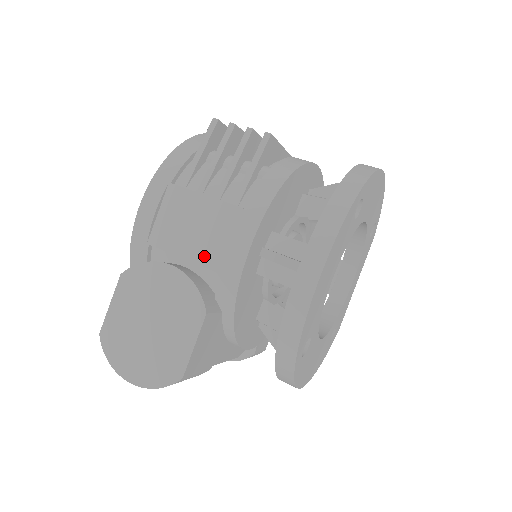
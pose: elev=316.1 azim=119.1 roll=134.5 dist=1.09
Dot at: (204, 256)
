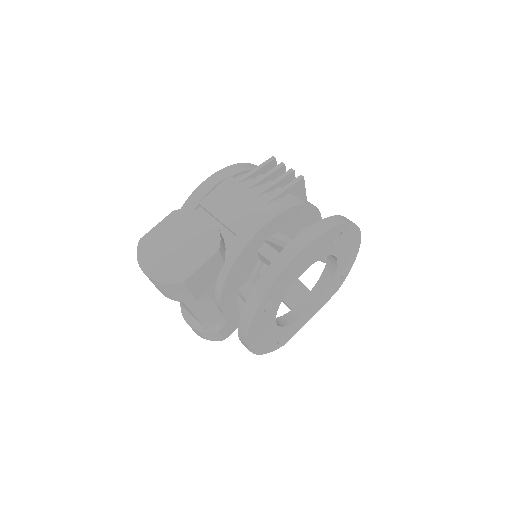
Dot at: (232, 222)
